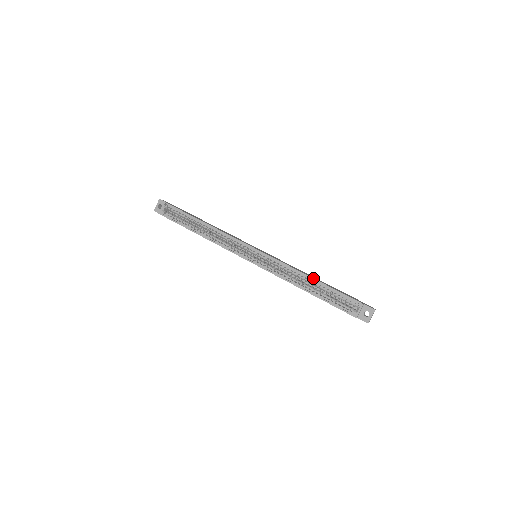
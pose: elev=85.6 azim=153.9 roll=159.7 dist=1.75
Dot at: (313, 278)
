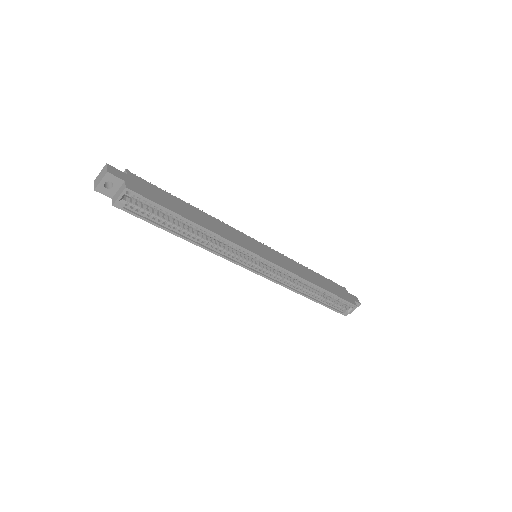
Dot at: (322, 288)
